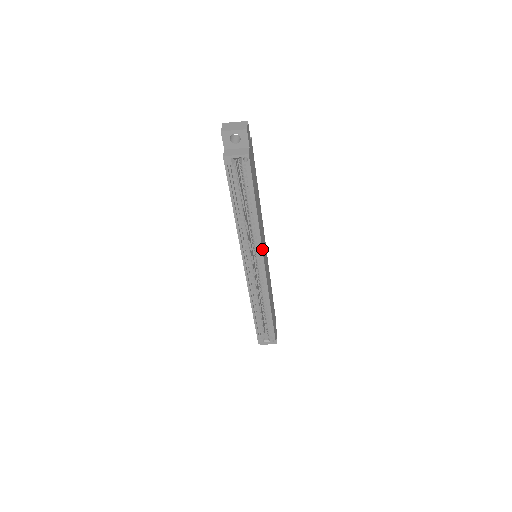
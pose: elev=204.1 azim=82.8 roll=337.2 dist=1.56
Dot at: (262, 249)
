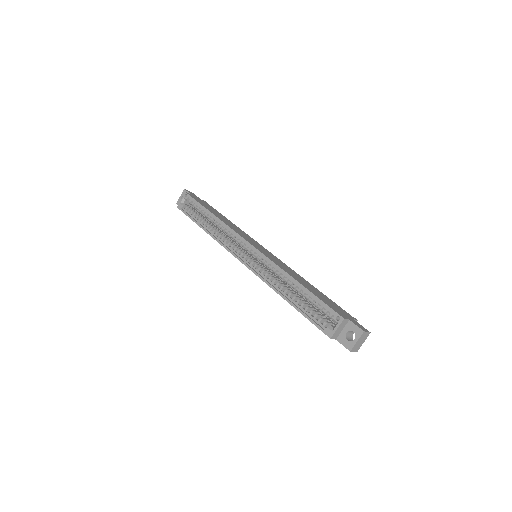
Dot at: (237, 234)
